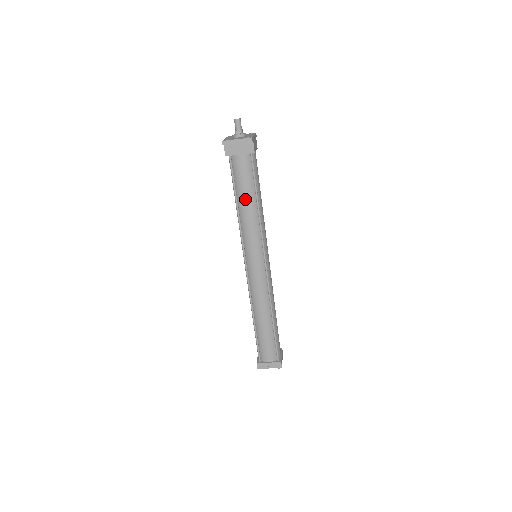
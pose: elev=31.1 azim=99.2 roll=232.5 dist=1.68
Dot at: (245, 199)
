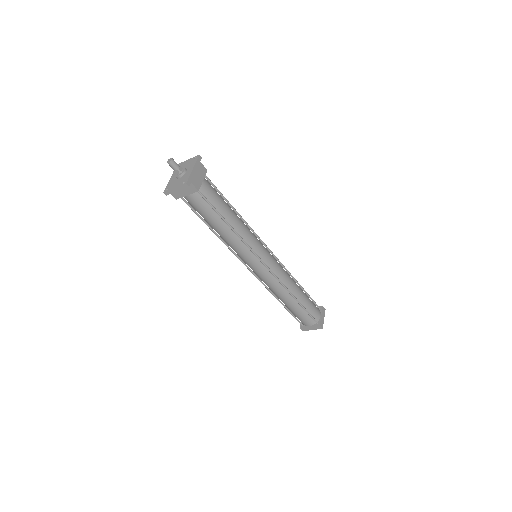
Dot at: (215, 226)
